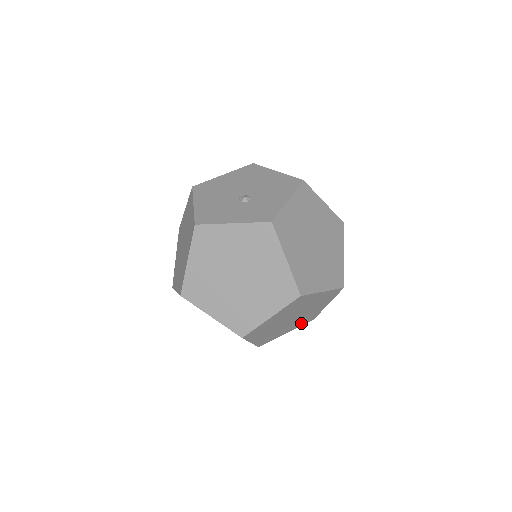
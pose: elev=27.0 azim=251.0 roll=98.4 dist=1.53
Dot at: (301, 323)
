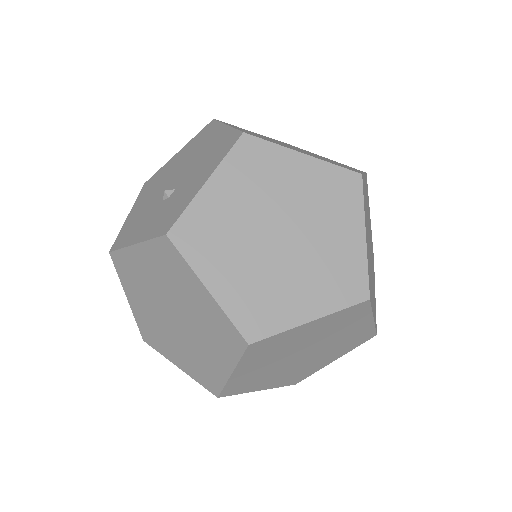
Dot at: (349, 346)
